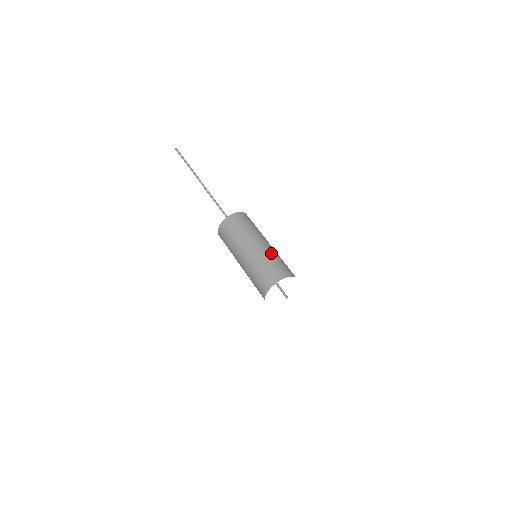
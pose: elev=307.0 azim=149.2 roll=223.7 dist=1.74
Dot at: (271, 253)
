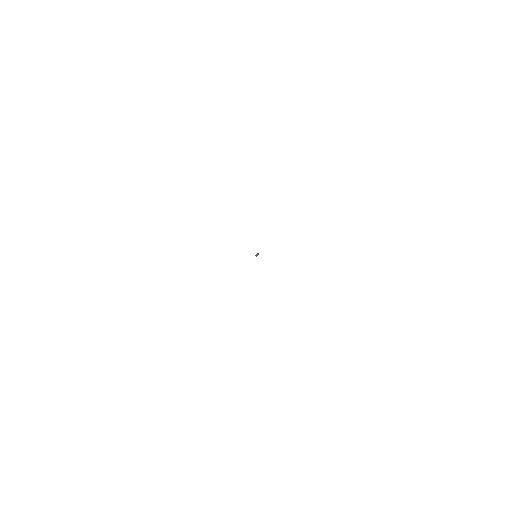
Dot at: occluded
